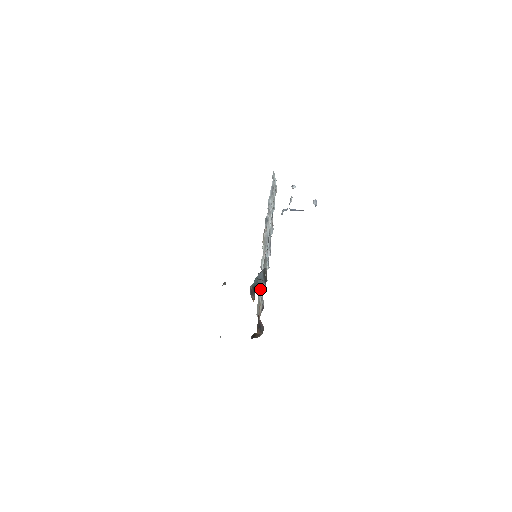
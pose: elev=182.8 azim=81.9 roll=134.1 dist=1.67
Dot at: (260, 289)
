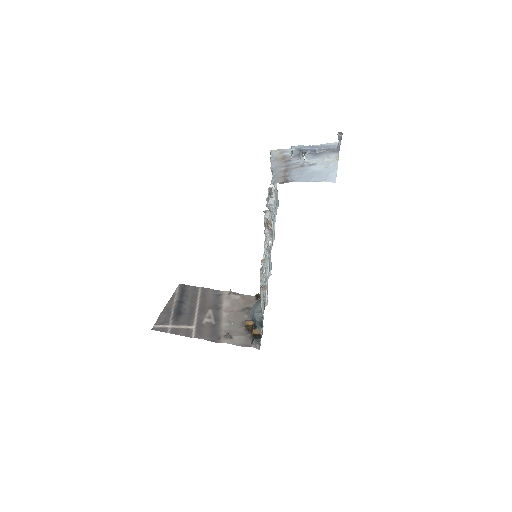
Dot at: occluded
